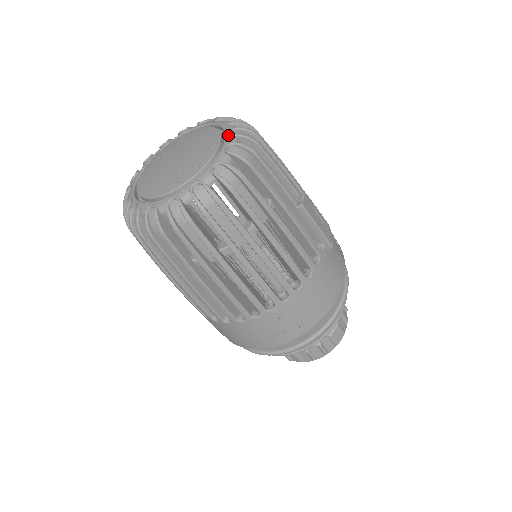
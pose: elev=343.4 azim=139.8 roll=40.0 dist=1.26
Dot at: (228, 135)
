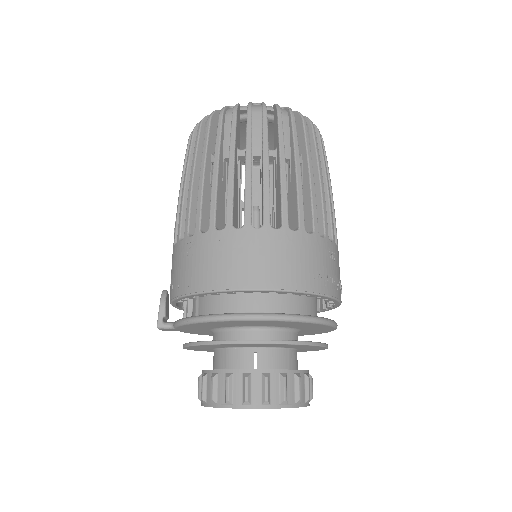
Dot at: occluded
